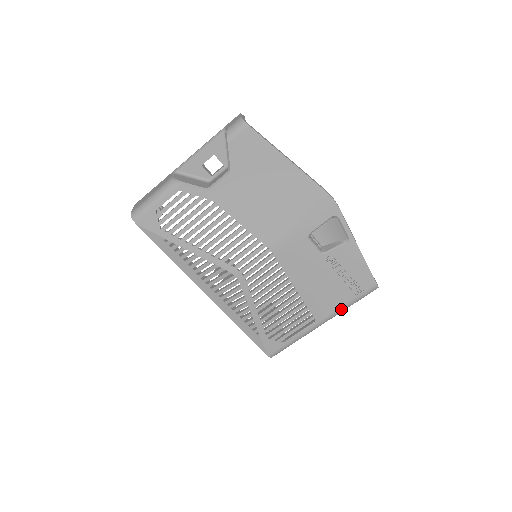
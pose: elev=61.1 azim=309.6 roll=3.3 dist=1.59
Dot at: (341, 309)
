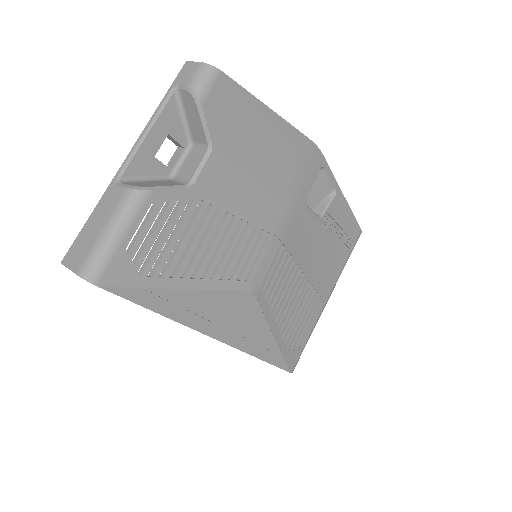
Dot at: (340, 274)
